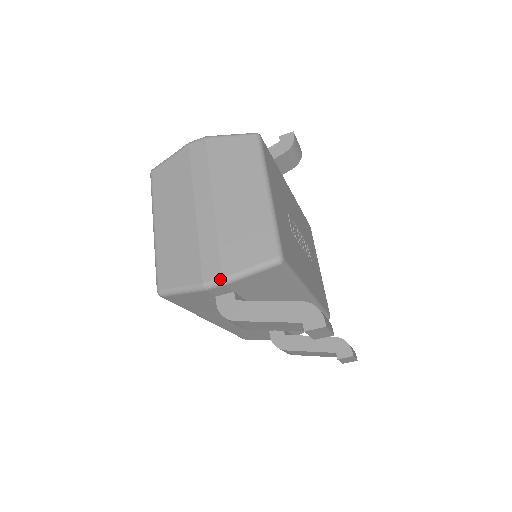
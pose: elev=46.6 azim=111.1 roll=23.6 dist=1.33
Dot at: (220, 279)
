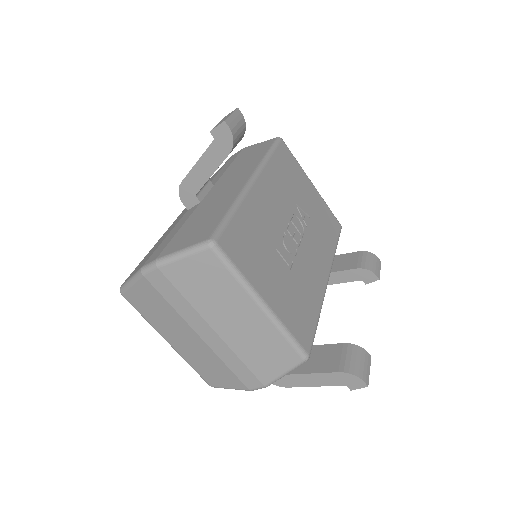
Dot at: (263, 387)
